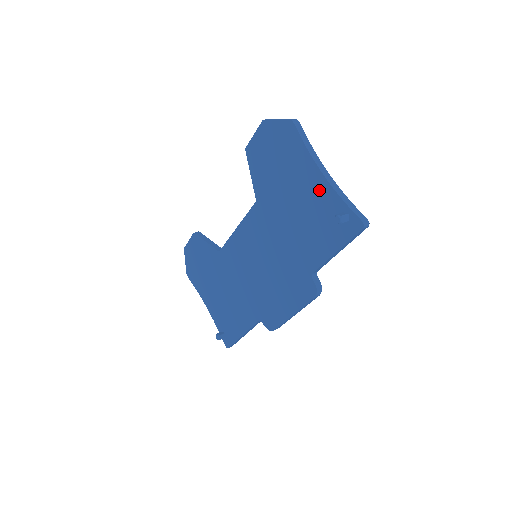
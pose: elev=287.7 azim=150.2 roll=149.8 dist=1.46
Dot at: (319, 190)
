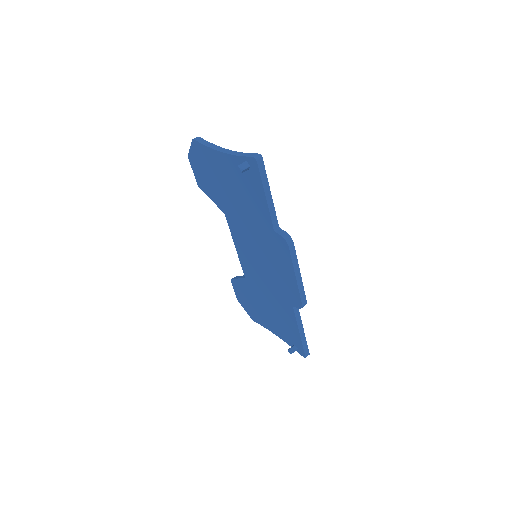
Dot at: (229, 165)
